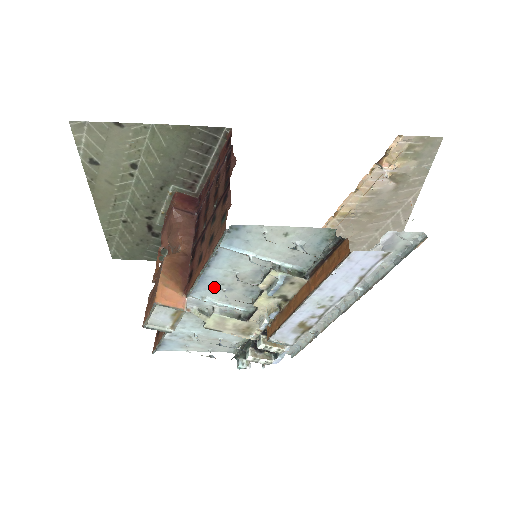
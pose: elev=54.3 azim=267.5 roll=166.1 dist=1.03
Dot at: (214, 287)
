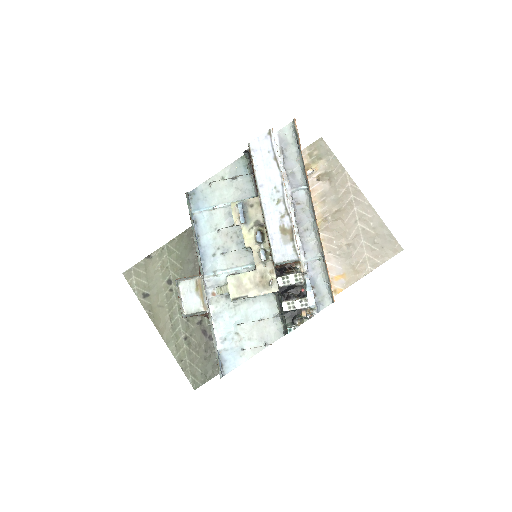
Dot at: (215, 256)
